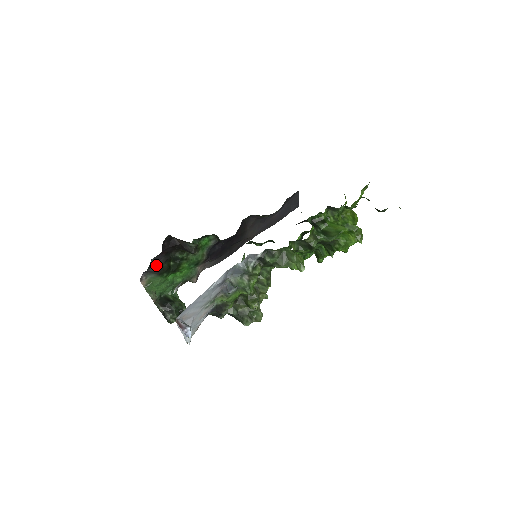
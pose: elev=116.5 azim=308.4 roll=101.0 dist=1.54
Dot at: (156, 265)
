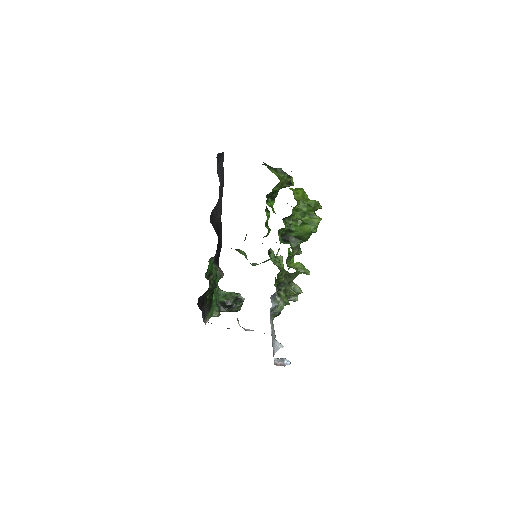
Dot at: (205, 312)
